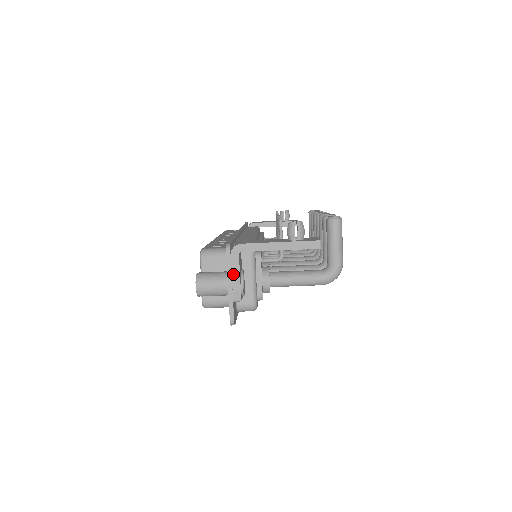
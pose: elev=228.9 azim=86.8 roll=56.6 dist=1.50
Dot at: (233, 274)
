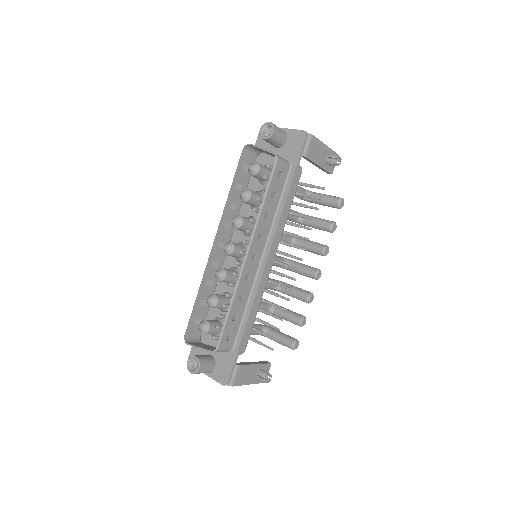
Dot at: (214, 378)
